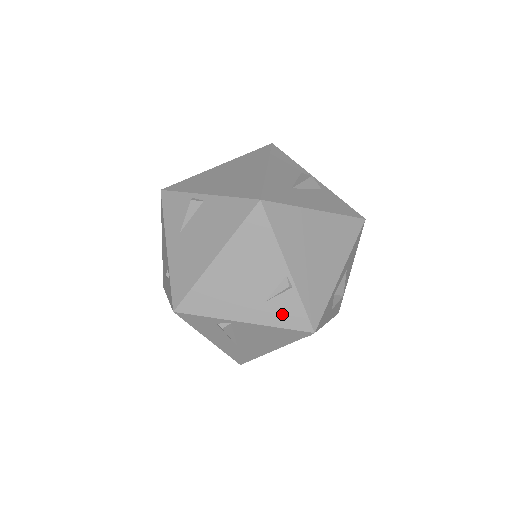
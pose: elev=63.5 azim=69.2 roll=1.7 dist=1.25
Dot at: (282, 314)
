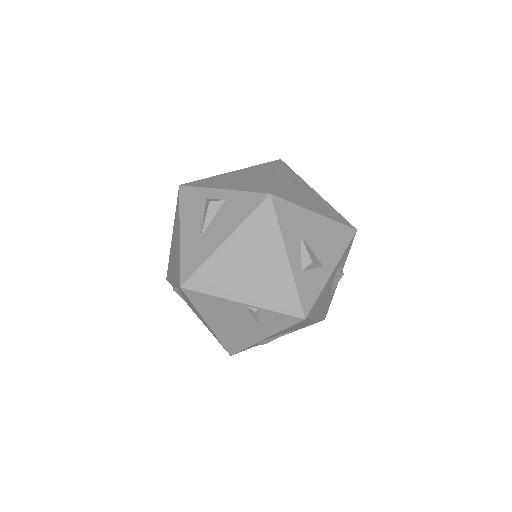
Dot at: (275, 323)
